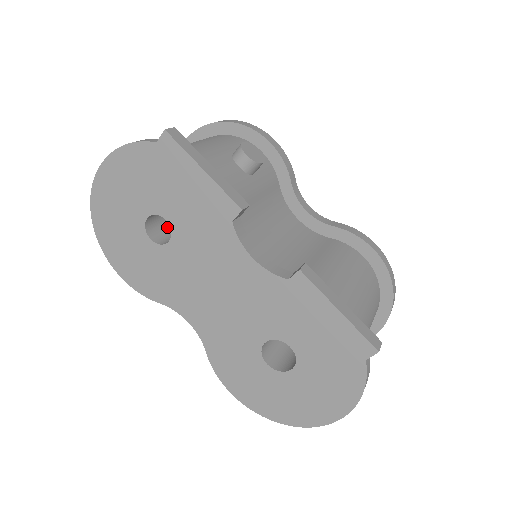
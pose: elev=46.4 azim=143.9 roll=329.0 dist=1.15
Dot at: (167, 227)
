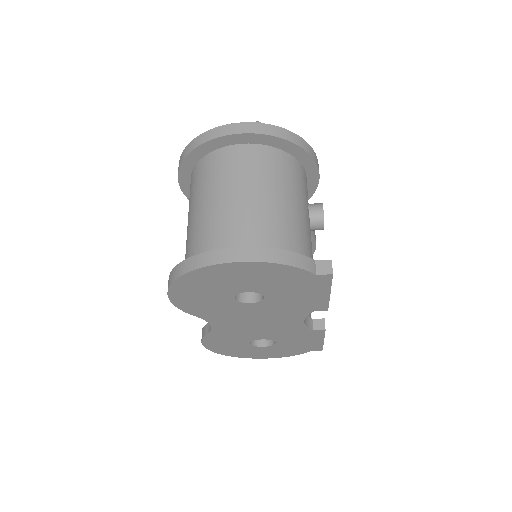
Dot at: occluded
